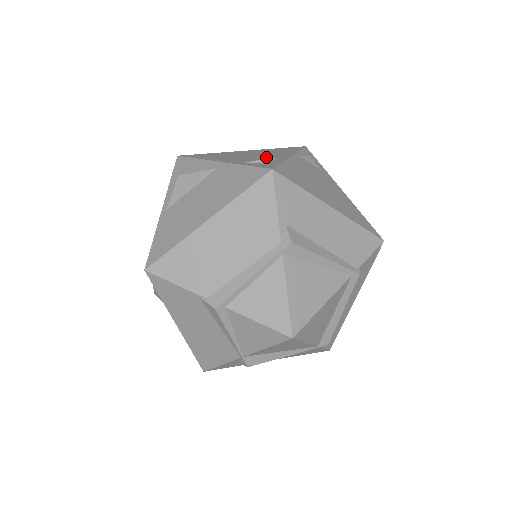
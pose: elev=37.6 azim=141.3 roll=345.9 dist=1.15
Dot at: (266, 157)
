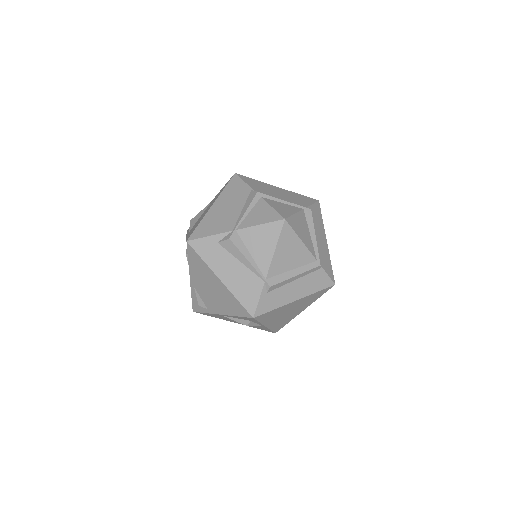
Dot at: occluded
